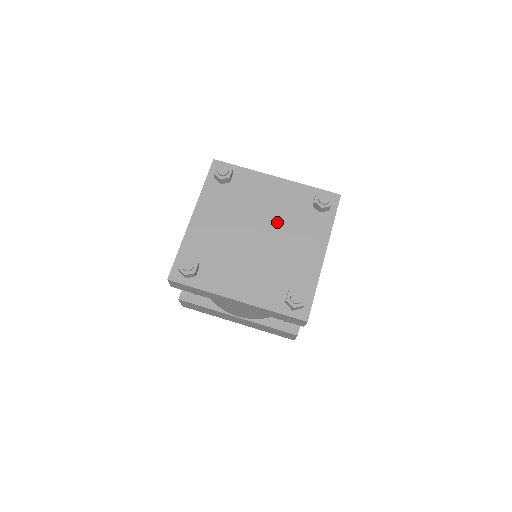
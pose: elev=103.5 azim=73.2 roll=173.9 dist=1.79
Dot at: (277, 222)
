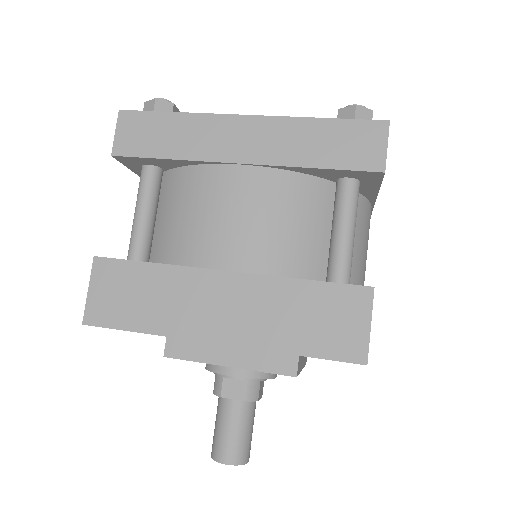
Dot at: occluded
